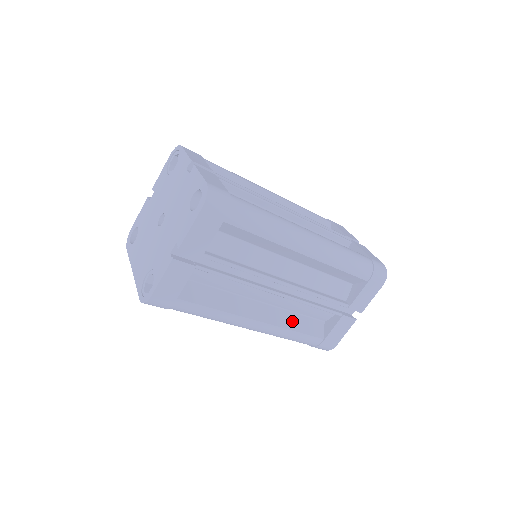
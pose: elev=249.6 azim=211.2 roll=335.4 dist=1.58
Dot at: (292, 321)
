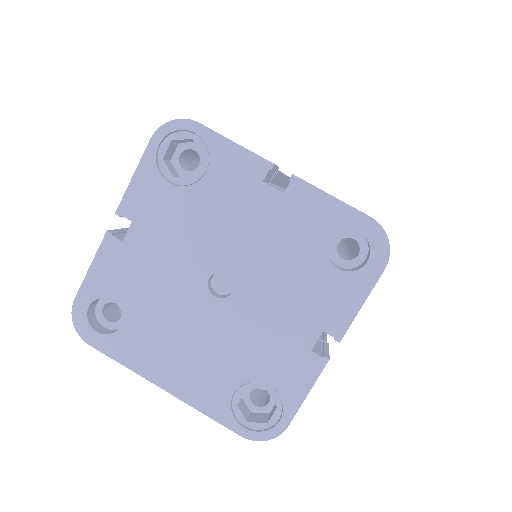
Dot at: occluded
